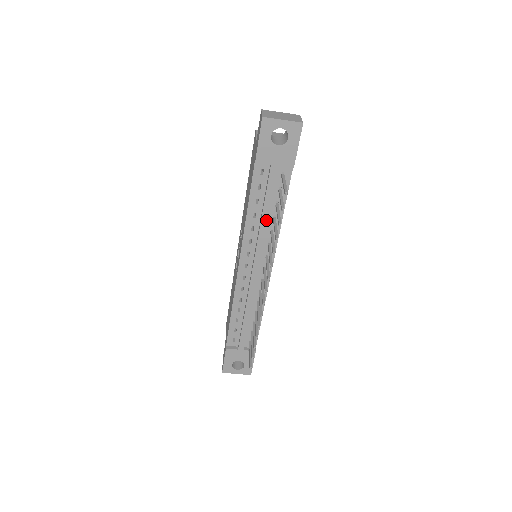
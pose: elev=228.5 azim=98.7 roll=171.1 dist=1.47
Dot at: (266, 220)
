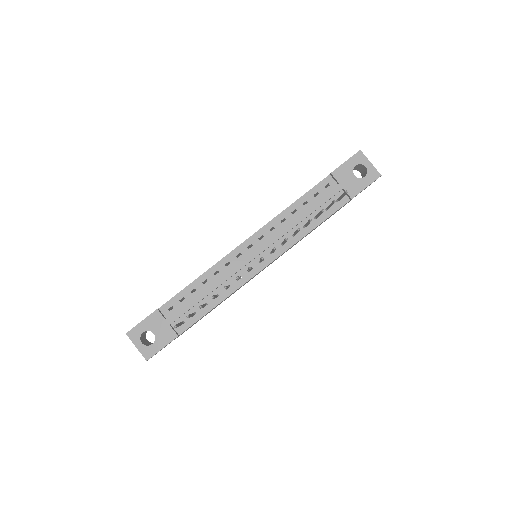
Dot at: (300, 220)
